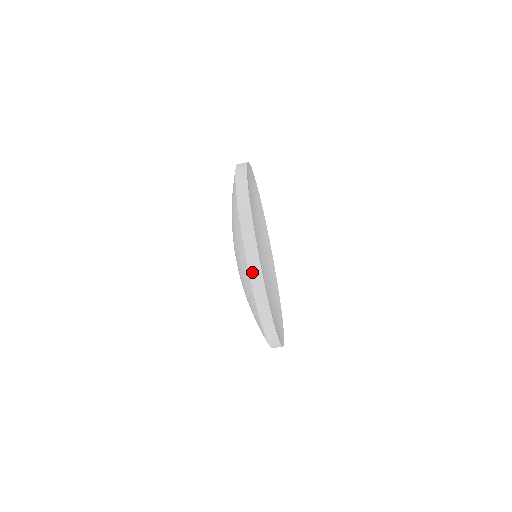
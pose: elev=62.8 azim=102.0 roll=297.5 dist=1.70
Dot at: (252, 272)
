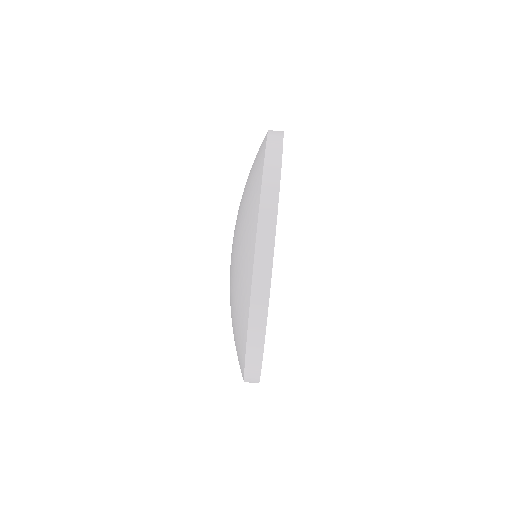
Dot at: (260, 242)
